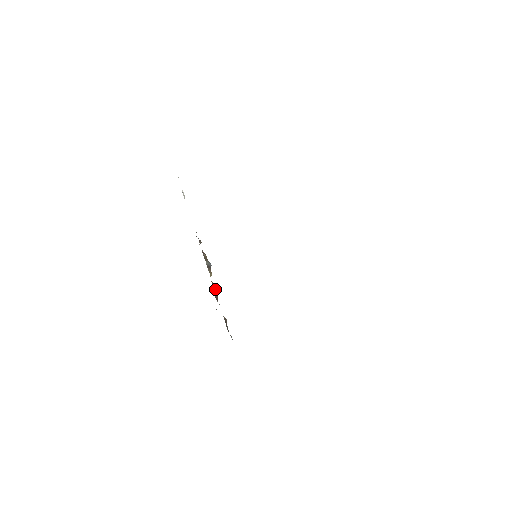
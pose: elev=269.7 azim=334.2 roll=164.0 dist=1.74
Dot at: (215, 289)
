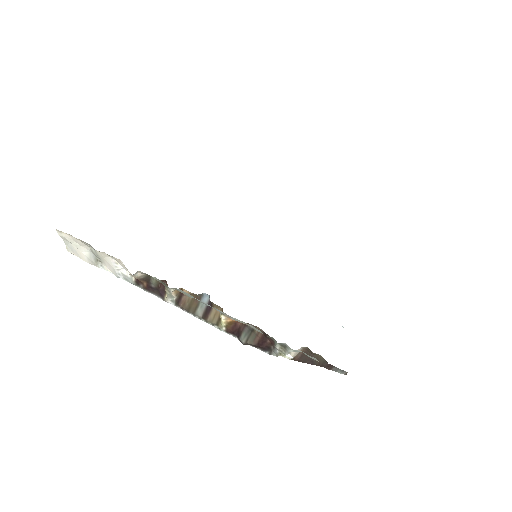
Dot at: (244, 327)
